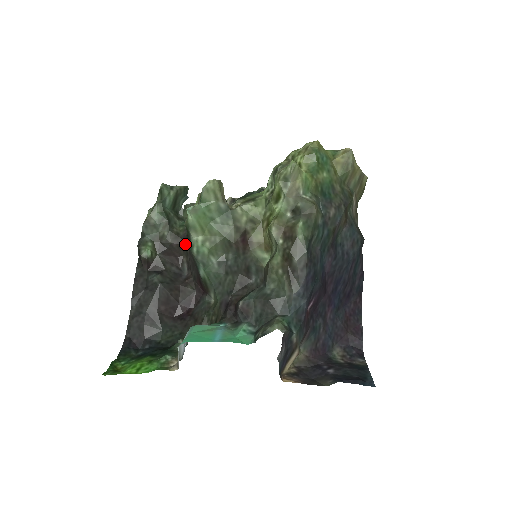
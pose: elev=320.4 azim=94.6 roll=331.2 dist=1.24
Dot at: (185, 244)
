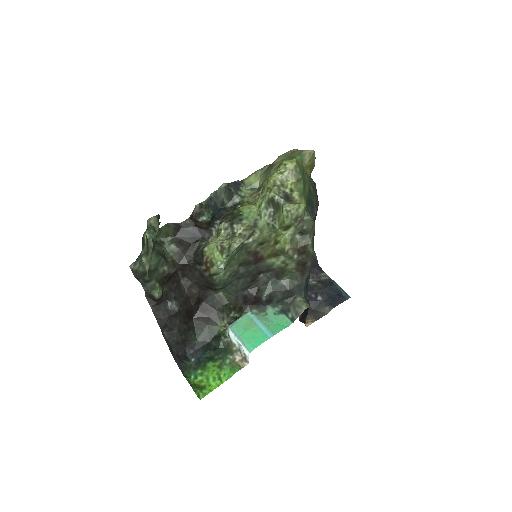
Dot at: (183, 267)
